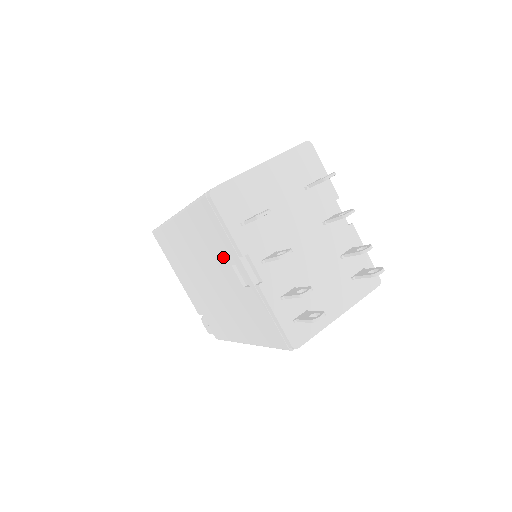
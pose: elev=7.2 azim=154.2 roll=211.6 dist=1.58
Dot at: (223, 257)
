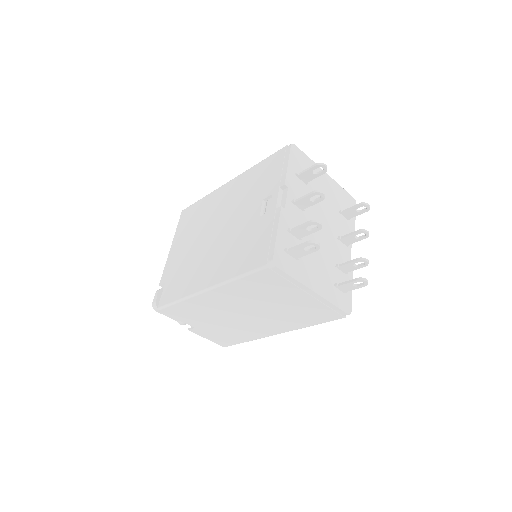
Dot at: (259, 195)
